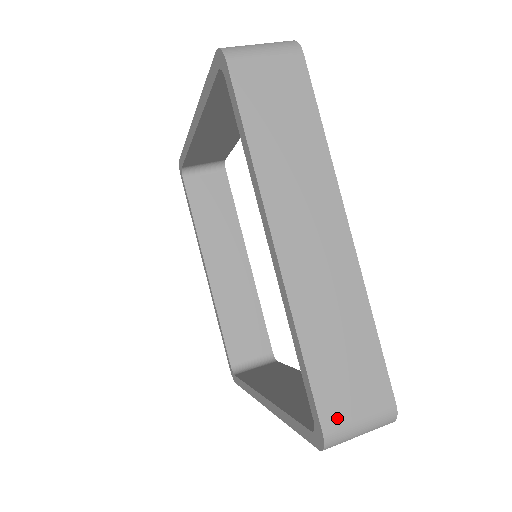
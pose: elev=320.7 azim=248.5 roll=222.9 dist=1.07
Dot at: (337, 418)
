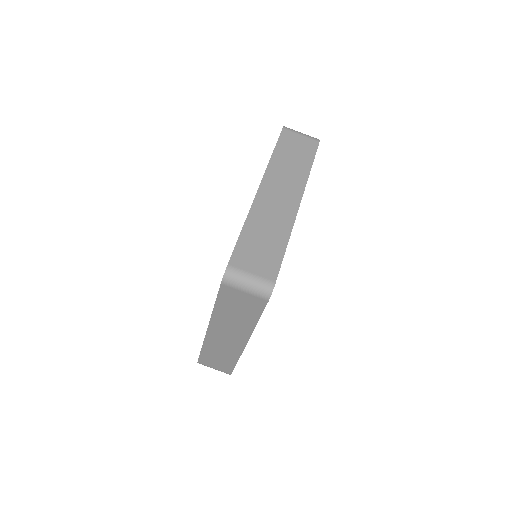
Dot at: (205, 364)
